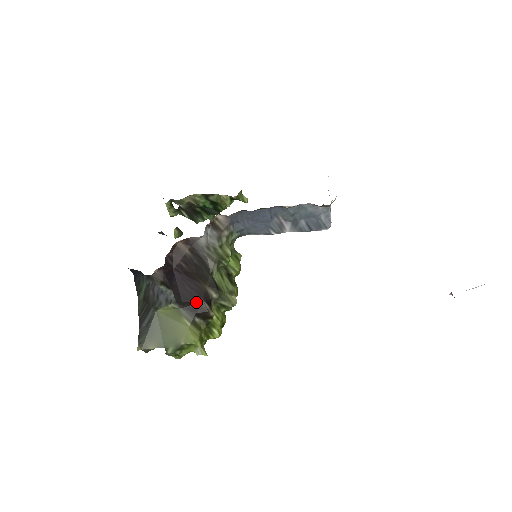
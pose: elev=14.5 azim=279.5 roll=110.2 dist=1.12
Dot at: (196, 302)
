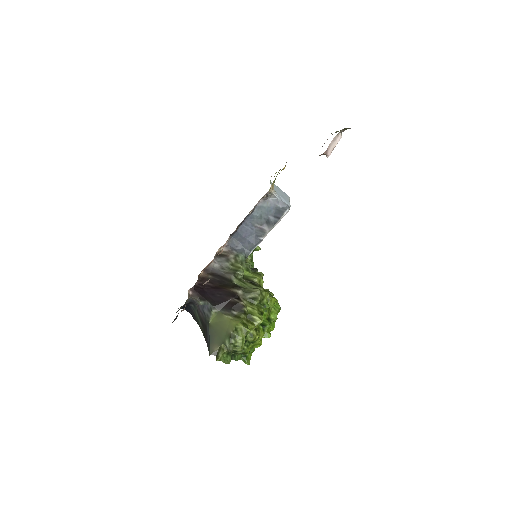
Dot at: (228, 301)
